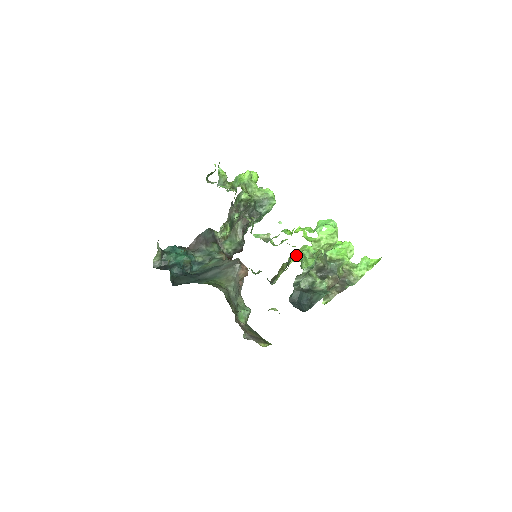
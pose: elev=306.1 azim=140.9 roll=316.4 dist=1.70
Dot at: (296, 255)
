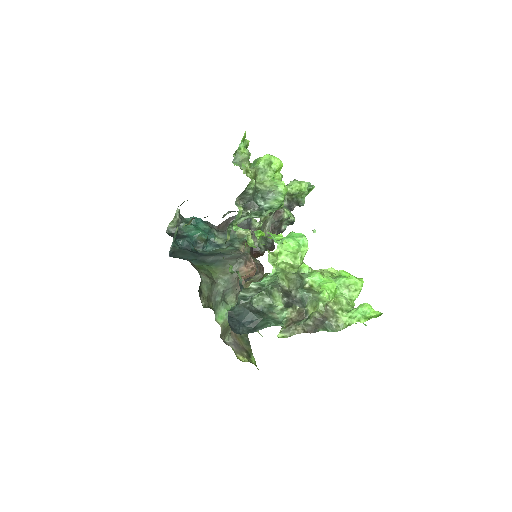
Dot at: occluded
